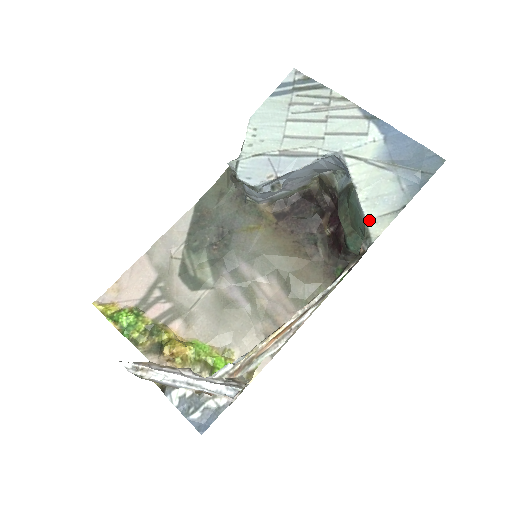
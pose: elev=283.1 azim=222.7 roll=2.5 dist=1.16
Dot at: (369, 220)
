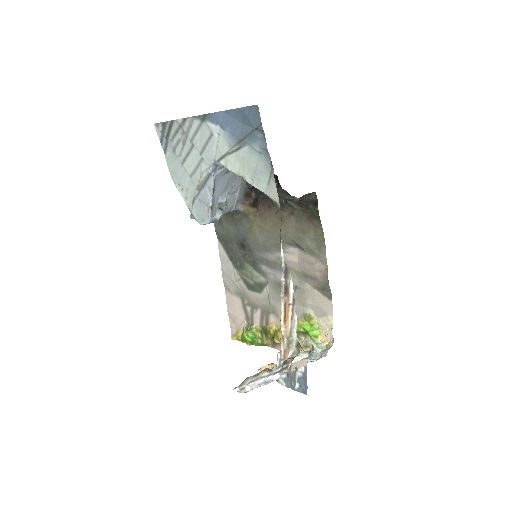
Dot at: (266, 193)
